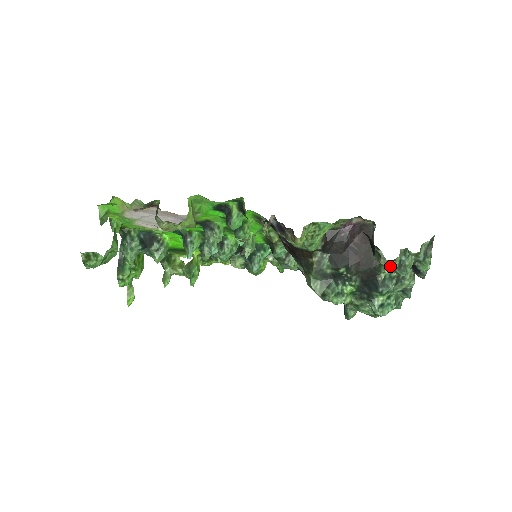
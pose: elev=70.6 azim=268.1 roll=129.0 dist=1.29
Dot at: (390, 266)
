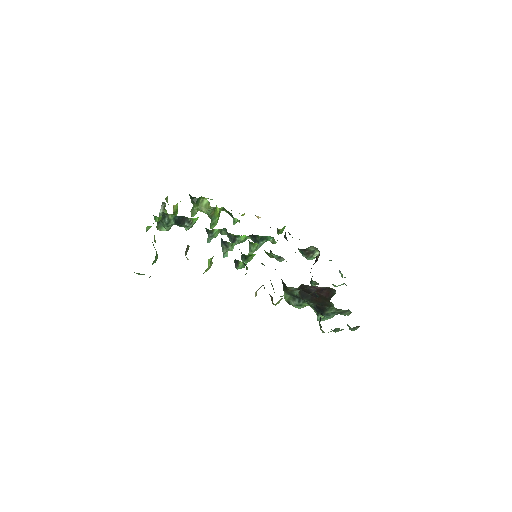
Dot at: occluded
